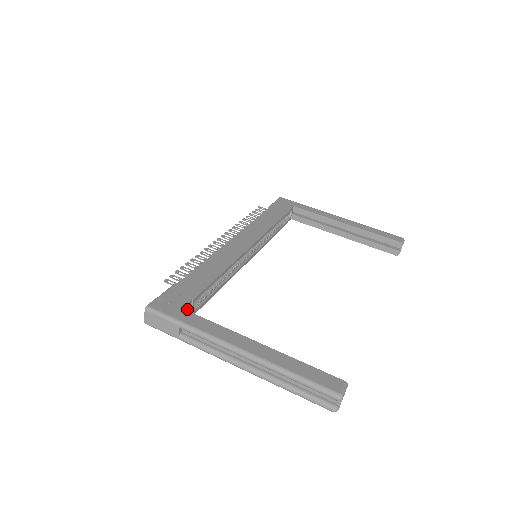
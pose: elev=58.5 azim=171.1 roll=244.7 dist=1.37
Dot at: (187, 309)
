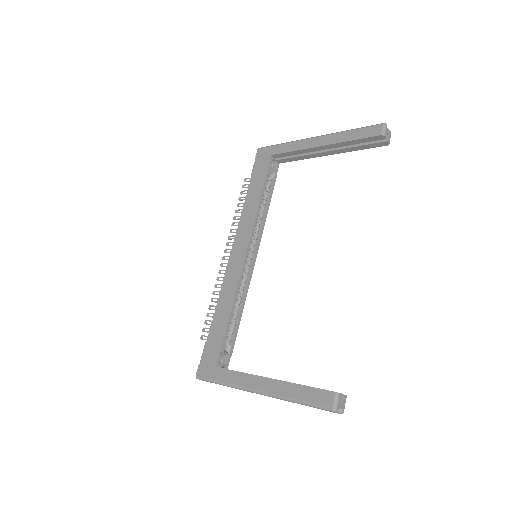
Dot at: (224, 354)
